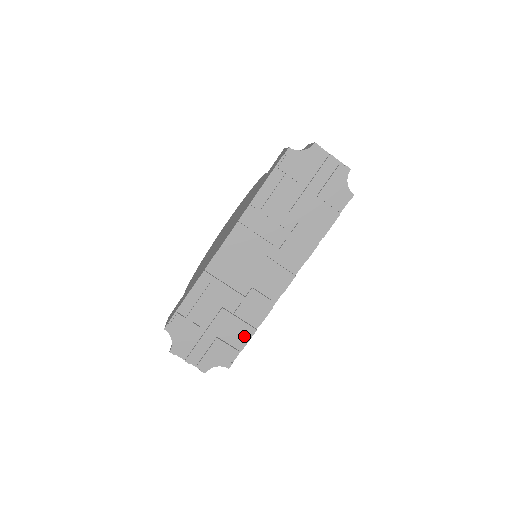
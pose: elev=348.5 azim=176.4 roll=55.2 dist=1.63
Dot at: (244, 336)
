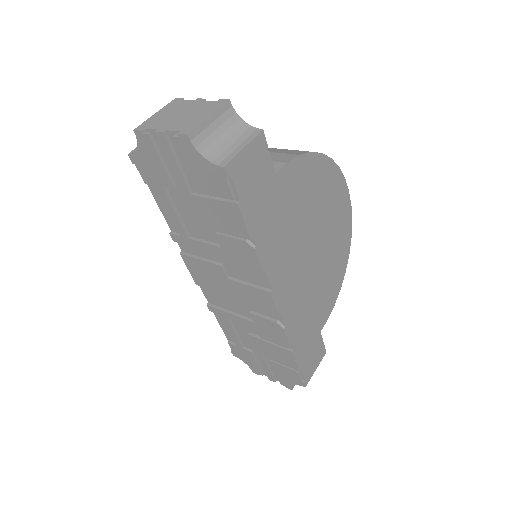
Dot at: (288, 358)
